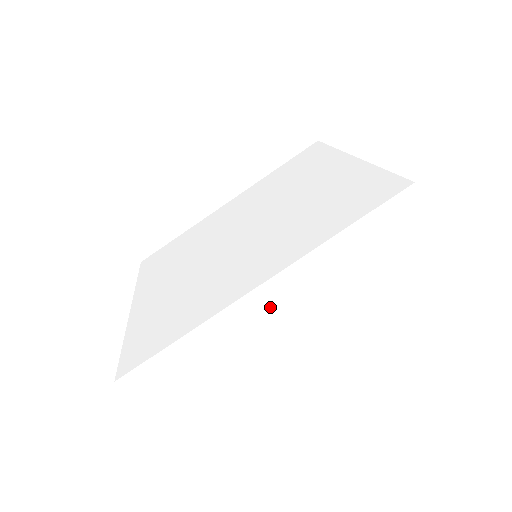
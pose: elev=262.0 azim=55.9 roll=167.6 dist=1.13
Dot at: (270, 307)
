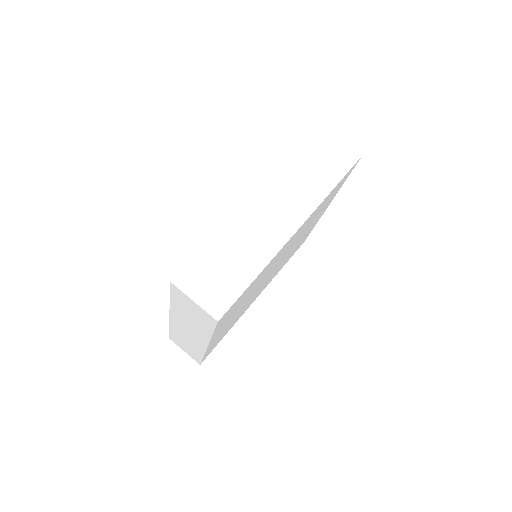
Dot at: (268, 208)
